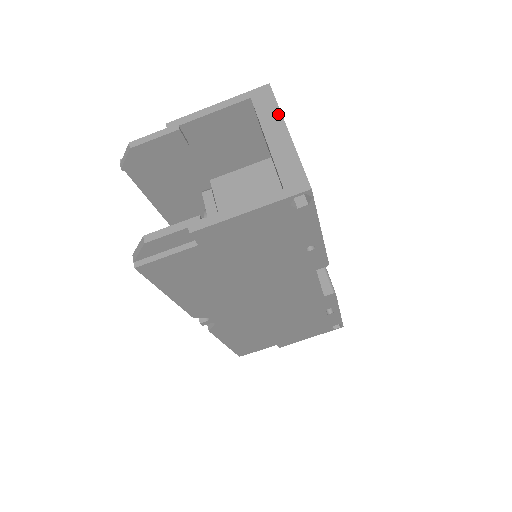
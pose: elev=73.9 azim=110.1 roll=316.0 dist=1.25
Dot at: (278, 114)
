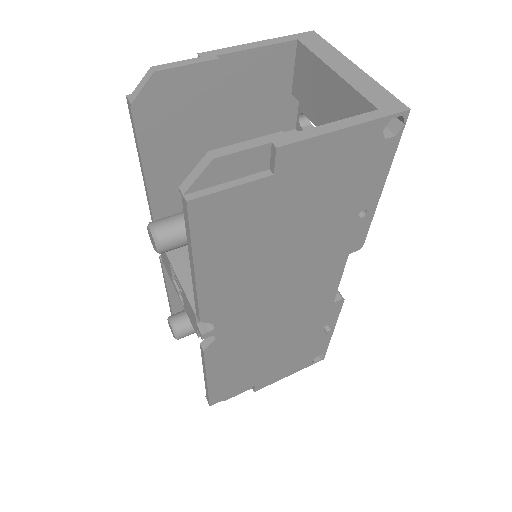
Dot at: (337, 52)
